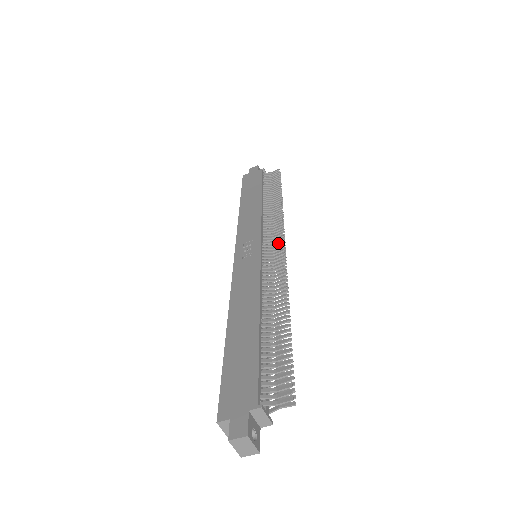
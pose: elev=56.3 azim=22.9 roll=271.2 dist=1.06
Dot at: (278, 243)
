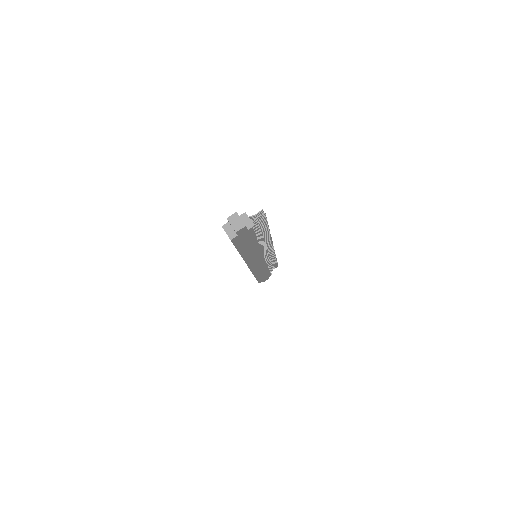
Dot at: occluded
